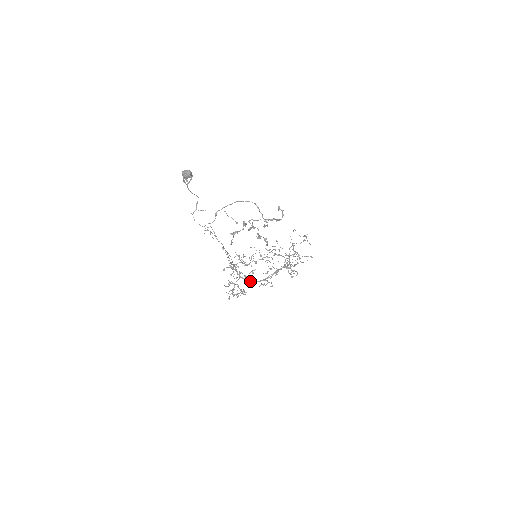
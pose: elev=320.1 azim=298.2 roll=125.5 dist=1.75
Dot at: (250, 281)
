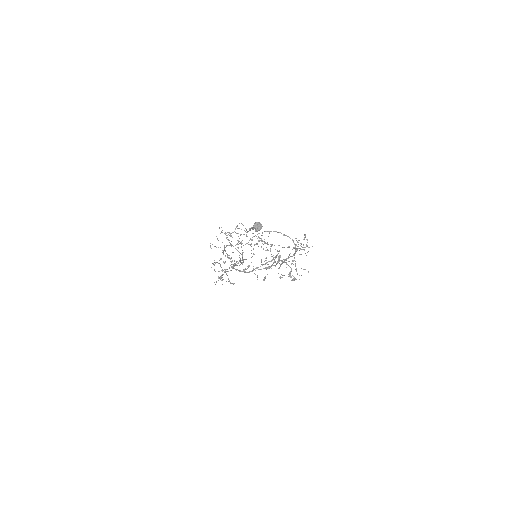
Dot at: (239, 271)
